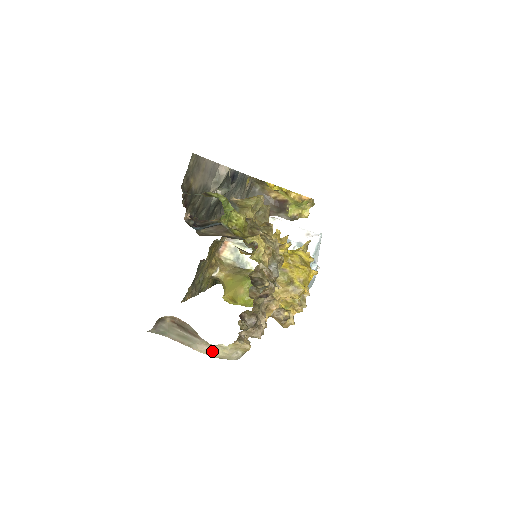
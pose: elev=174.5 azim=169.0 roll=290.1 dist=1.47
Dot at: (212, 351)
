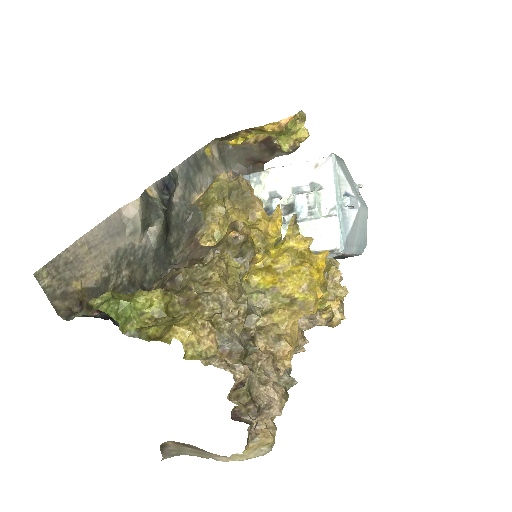
Dot at: occluded
